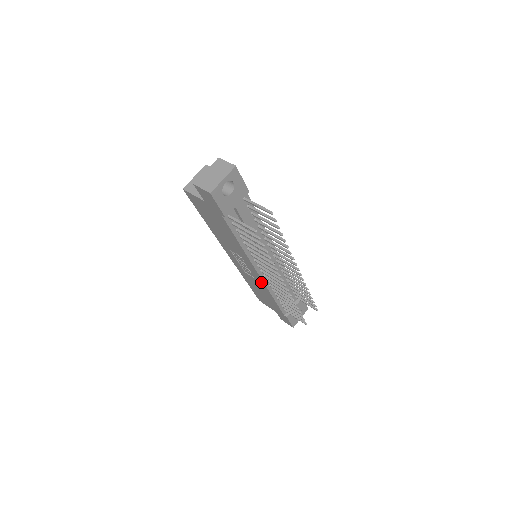
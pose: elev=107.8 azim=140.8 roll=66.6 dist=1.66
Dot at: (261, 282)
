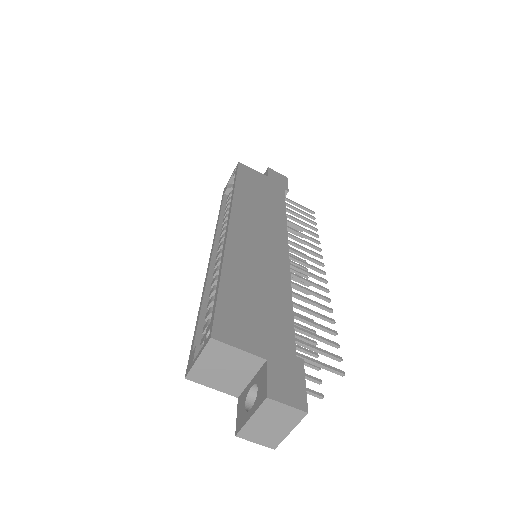
Dot at: occluded
